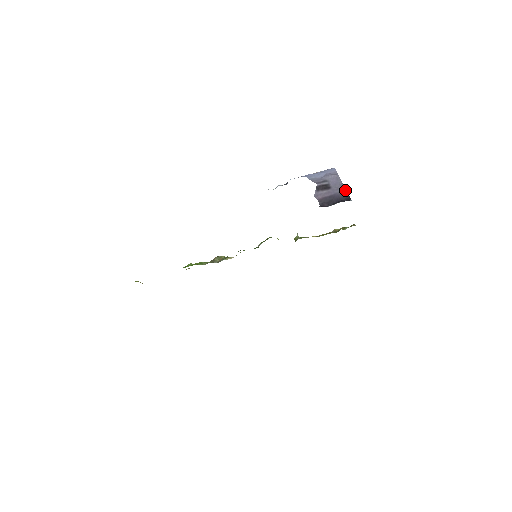
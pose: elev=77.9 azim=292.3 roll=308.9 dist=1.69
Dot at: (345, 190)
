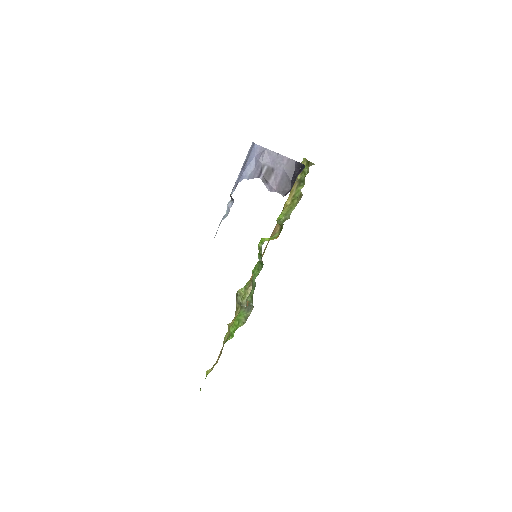
Dot at: (287, 159)
